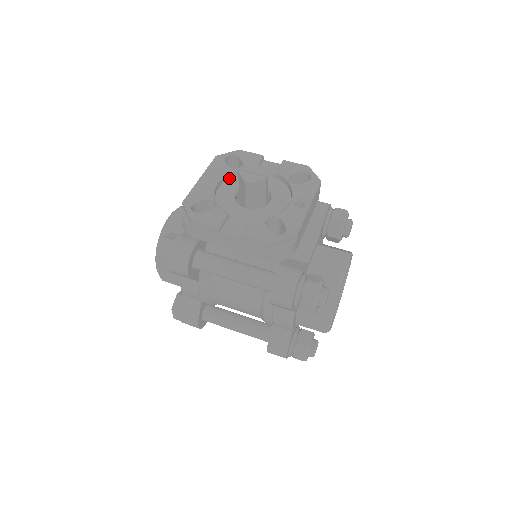
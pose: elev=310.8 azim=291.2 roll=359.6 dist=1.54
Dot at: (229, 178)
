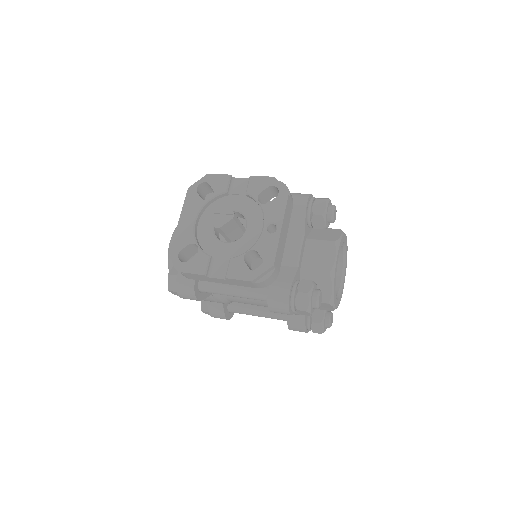
Dot at: (205, 210)
